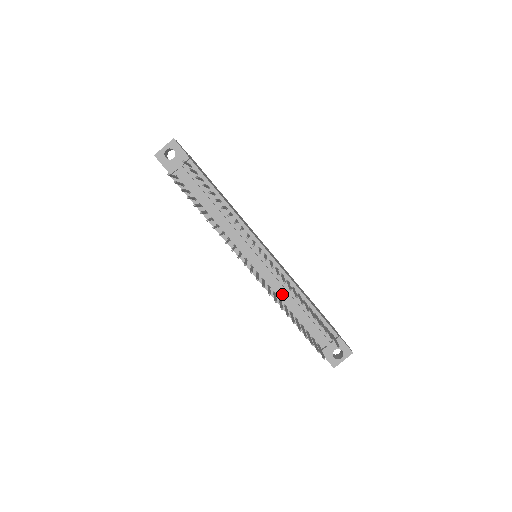
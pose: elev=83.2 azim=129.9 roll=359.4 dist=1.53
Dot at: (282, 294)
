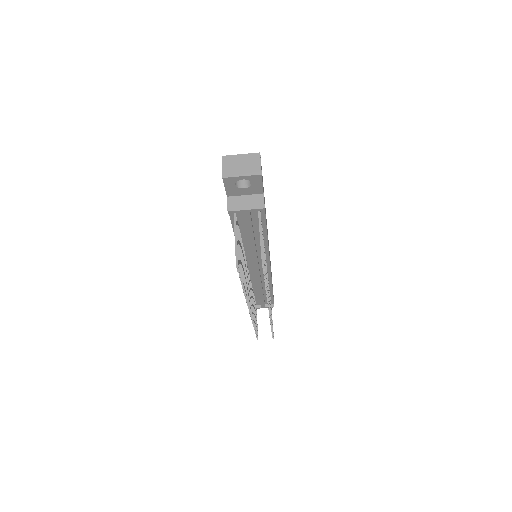
Dot at: (256, 285)
